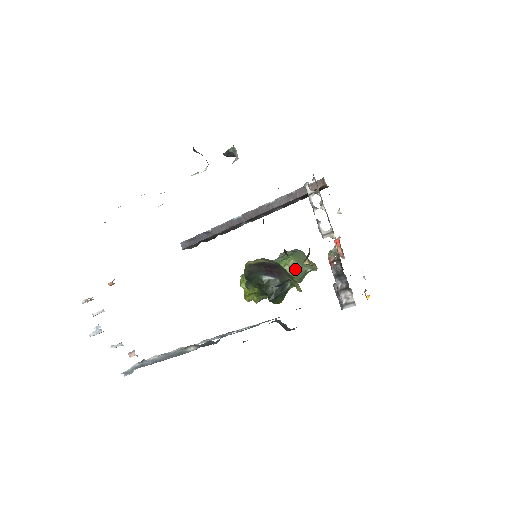
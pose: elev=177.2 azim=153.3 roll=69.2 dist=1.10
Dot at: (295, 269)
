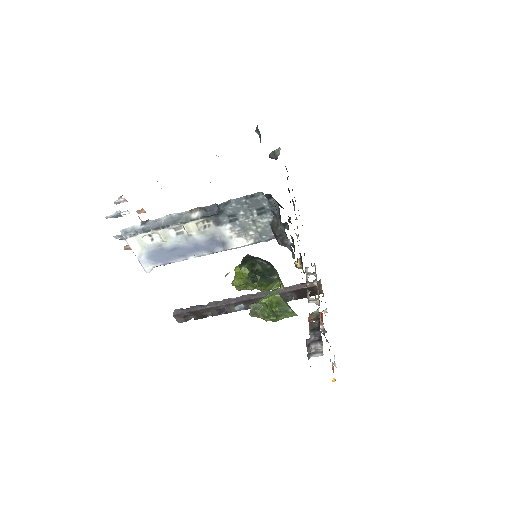
Dot at: (279, 301)
